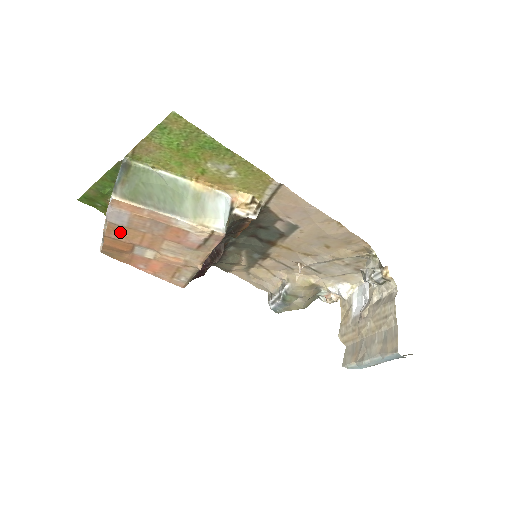
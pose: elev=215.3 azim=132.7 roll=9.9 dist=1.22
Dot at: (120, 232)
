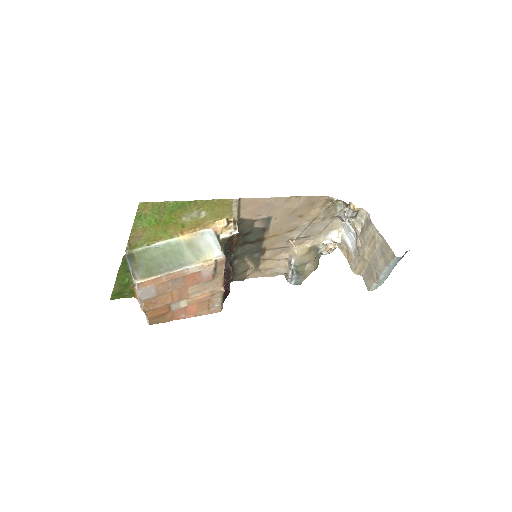
Dot at: (155, 302)
